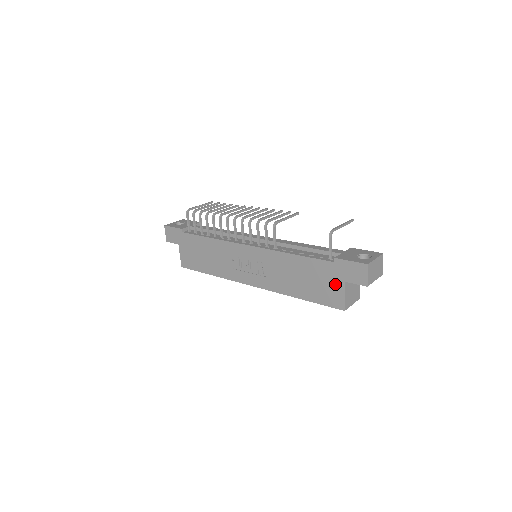
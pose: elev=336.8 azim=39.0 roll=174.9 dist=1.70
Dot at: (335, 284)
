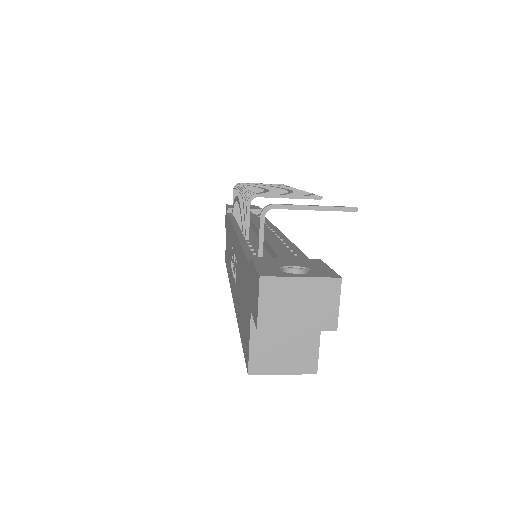
Dot at: (248, 313)
